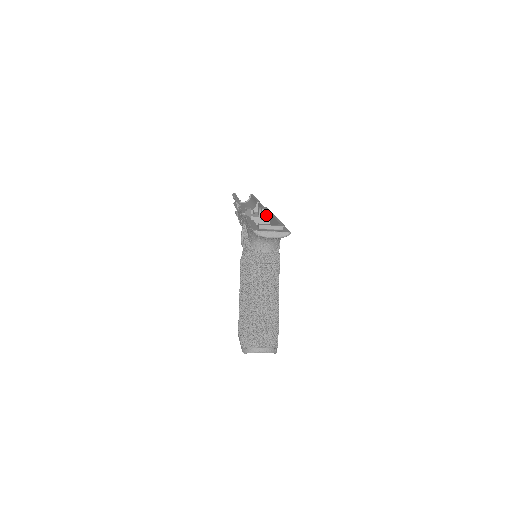
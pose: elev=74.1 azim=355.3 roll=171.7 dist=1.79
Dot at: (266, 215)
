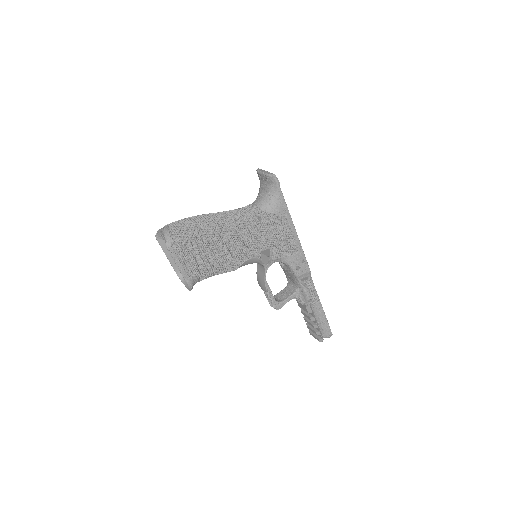
Dot at: occluded
